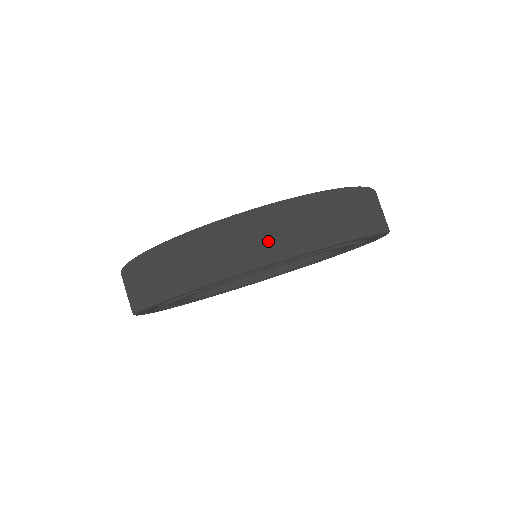
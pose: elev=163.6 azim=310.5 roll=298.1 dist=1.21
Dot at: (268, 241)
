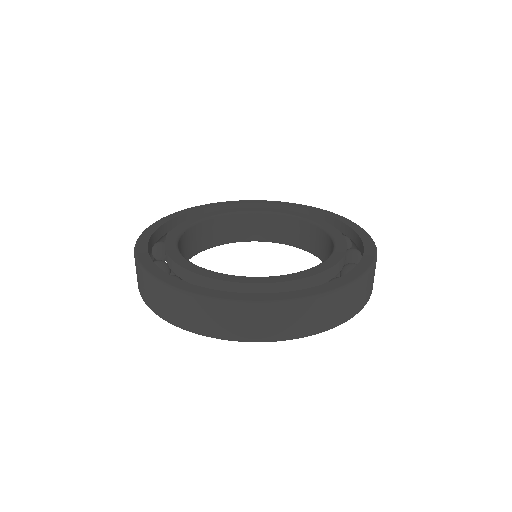
Dot at: (166, 309)
